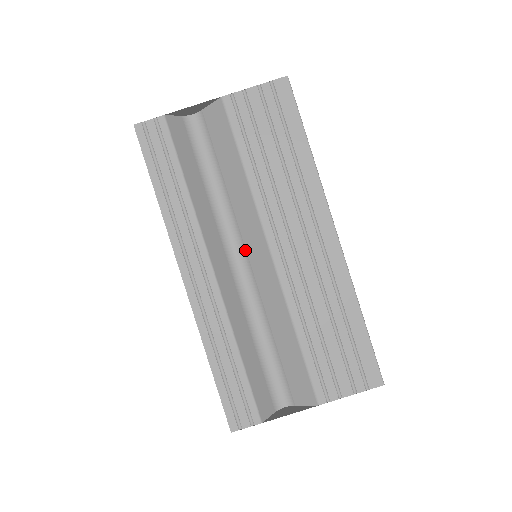
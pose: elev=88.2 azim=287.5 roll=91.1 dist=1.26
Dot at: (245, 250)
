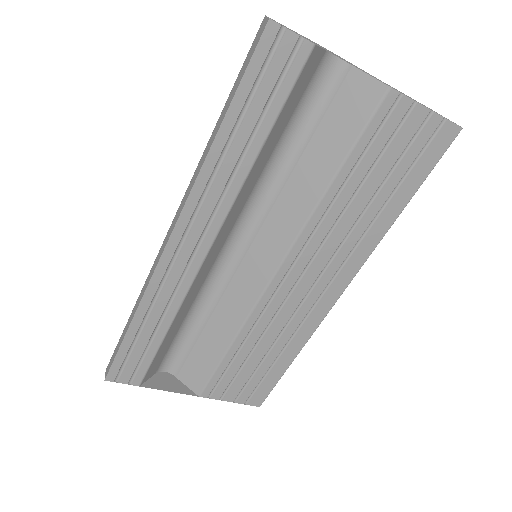
Dot at: (251, 242)
